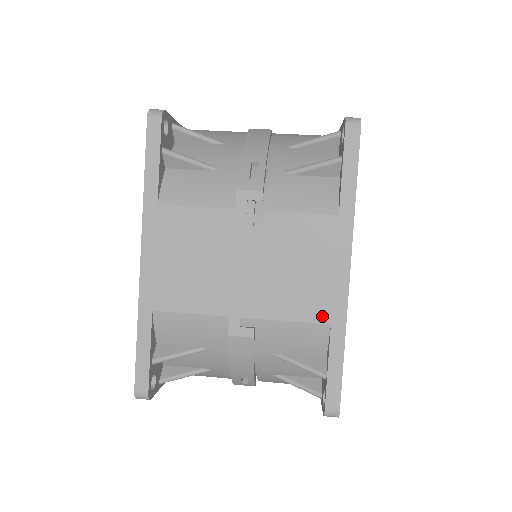
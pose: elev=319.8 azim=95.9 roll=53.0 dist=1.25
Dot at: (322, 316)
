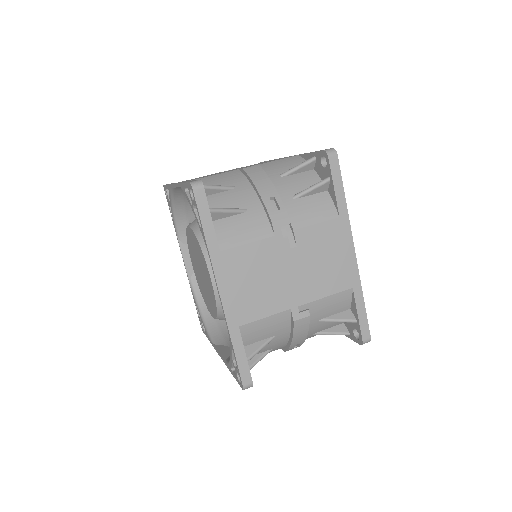
Dot at: (346, 285)
